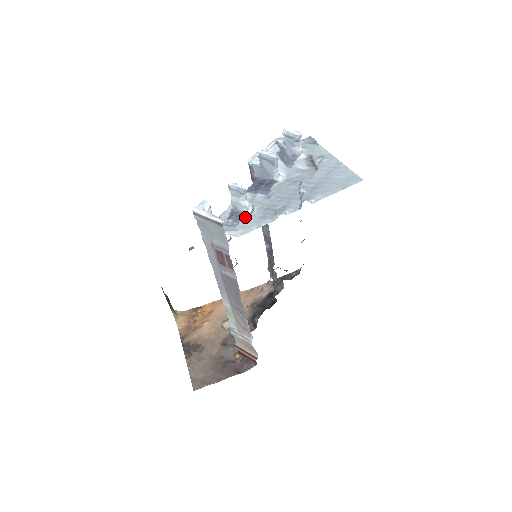
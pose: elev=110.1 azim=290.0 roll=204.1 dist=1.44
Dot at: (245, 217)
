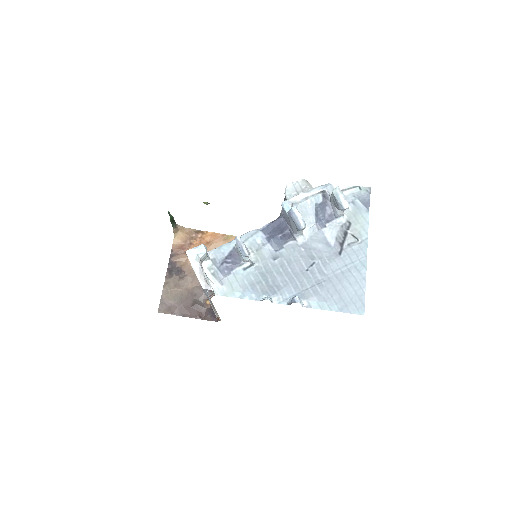
Dot at: (240, 269)
